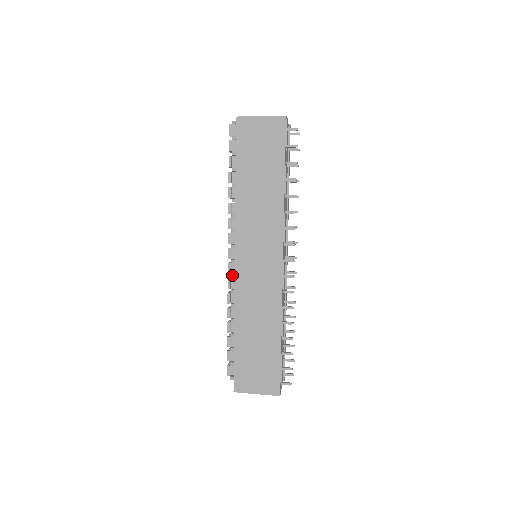
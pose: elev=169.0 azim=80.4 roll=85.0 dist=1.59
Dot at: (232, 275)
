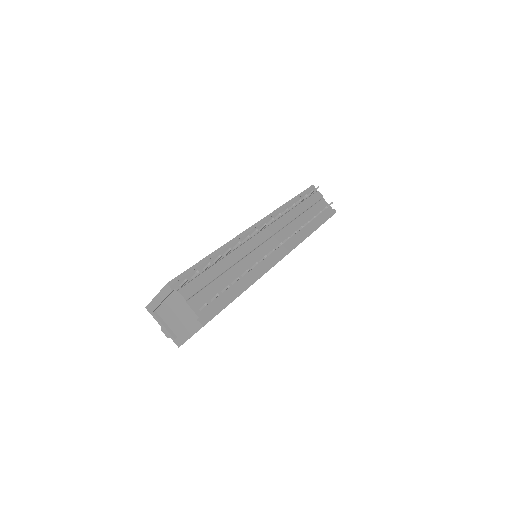
Dot at: occluded
